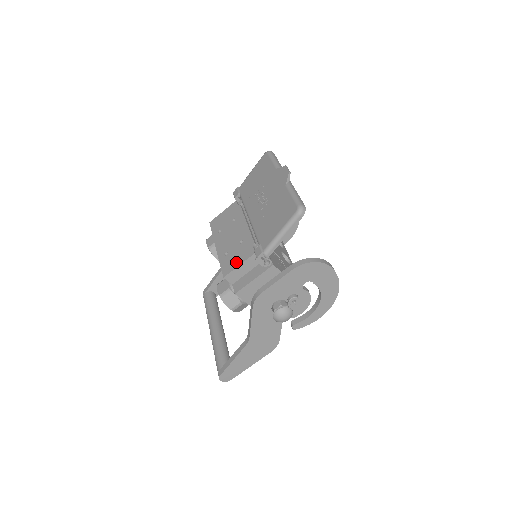
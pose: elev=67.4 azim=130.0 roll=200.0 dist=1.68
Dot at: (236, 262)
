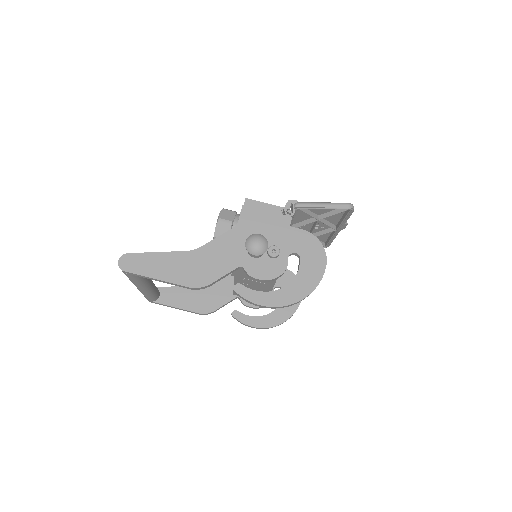
Dot at: occluded
